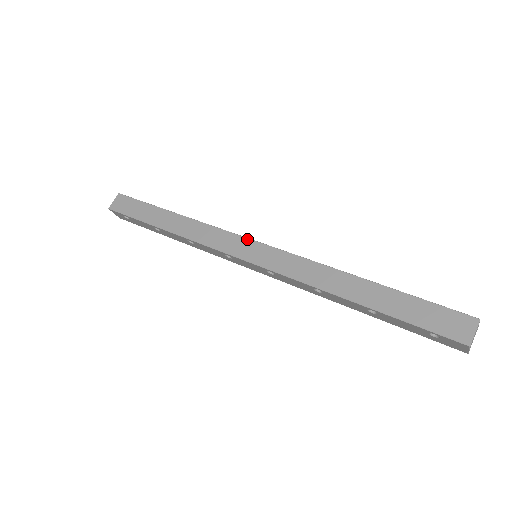
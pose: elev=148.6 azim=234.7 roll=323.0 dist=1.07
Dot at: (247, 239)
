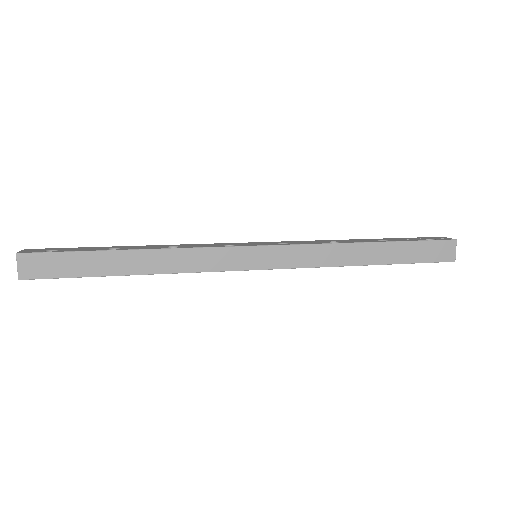
Dot at: (246, 248)
